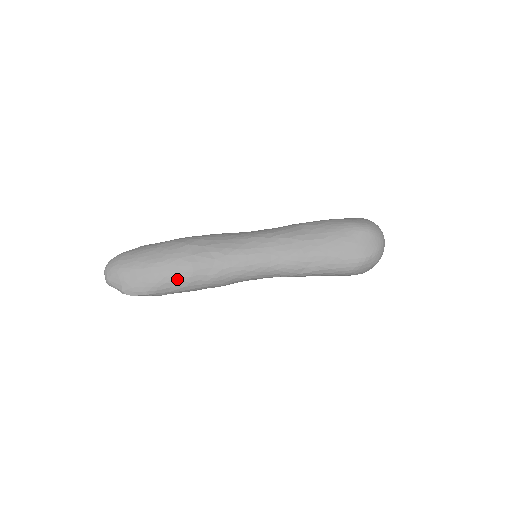
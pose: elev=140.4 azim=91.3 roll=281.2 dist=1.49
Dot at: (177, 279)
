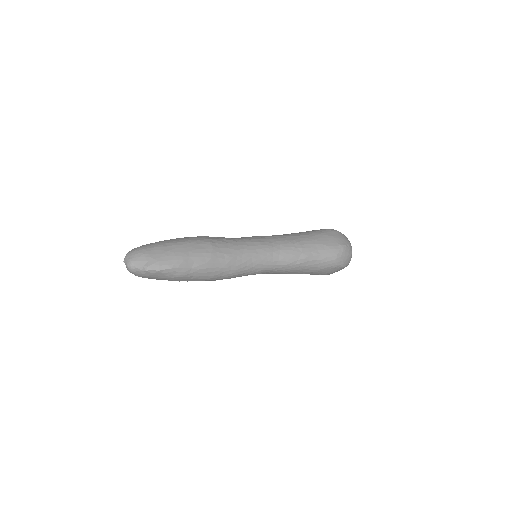
Dot at: (200, 254)
